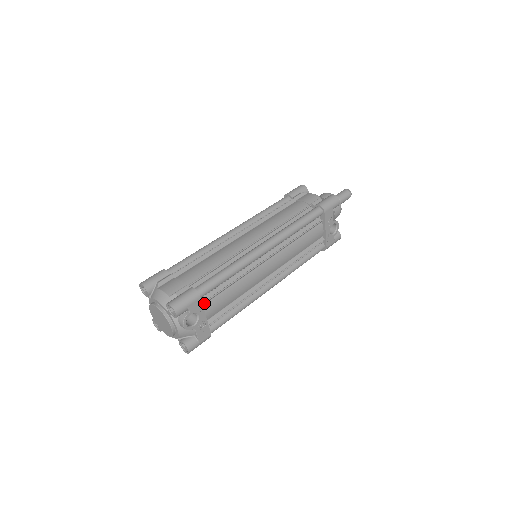
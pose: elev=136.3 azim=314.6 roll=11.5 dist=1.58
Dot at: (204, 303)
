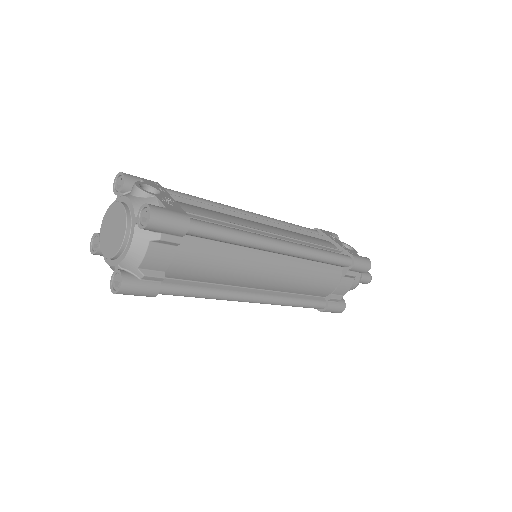
Dot at: occluded
